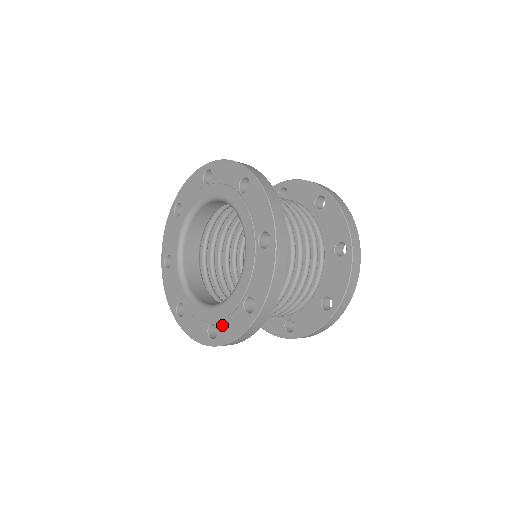
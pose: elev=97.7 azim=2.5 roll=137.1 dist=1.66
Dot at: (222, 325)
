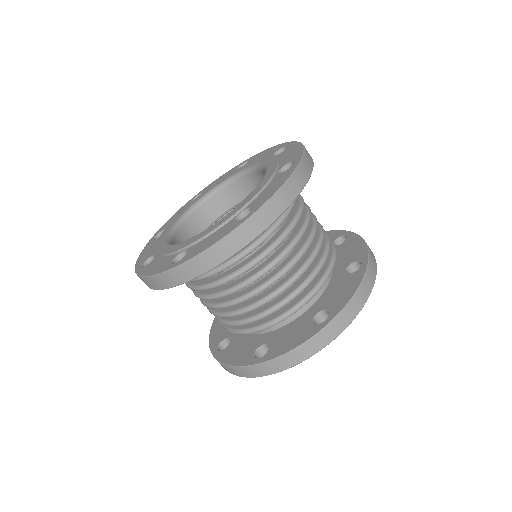
Dot at: (197, 245)
